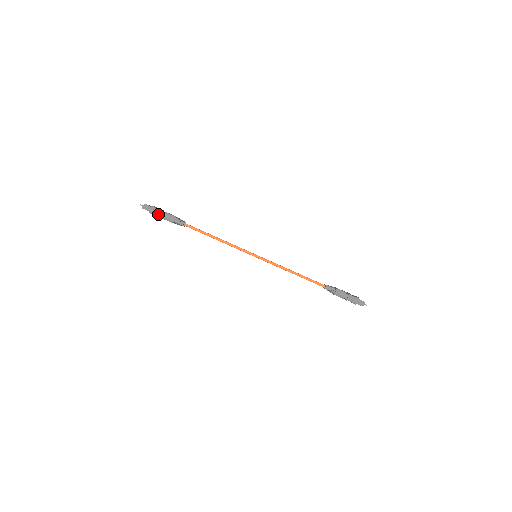
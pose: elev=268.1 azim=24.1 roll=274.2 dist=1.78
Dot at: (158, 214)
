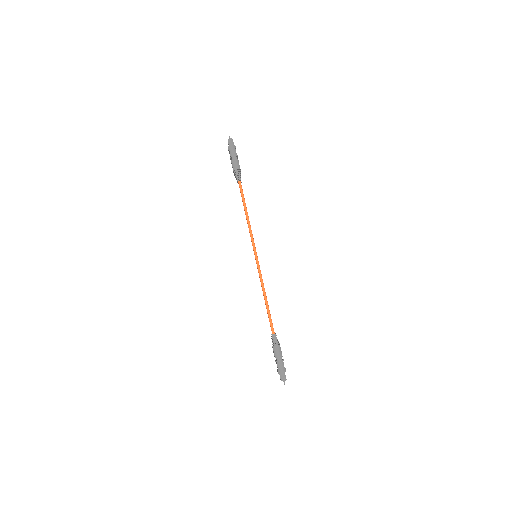
Dot at: (232, 154)
